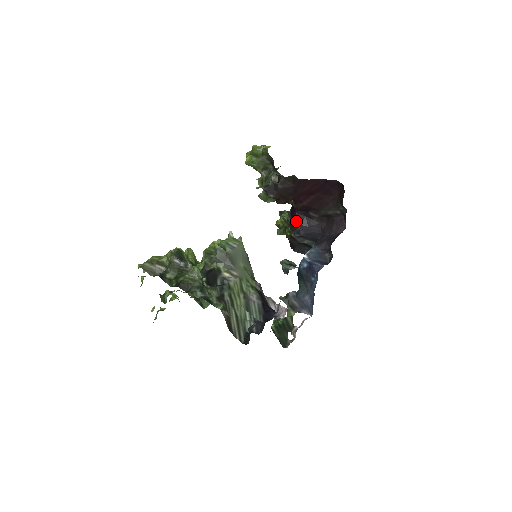
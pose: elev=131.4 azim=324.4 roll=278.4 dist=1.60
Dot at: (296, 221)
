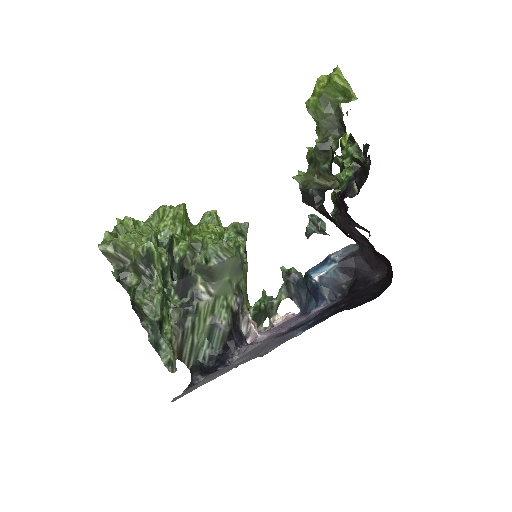
Dot at: (338, 216)
